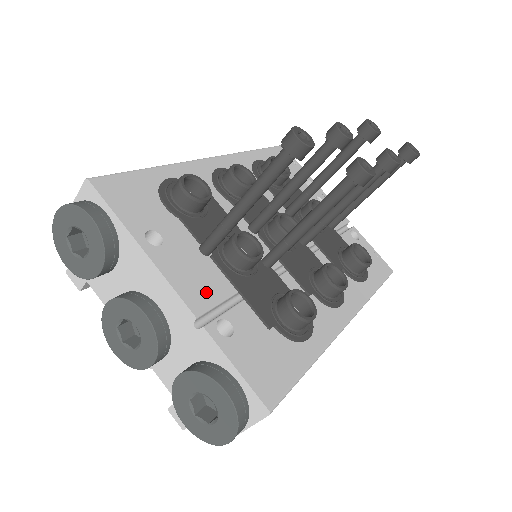
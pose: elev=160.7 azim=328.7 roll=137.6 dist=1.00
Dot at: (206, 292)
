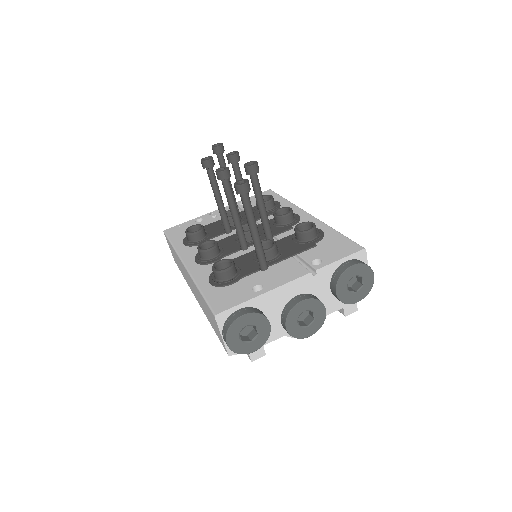
Dot at: (294, 269)
